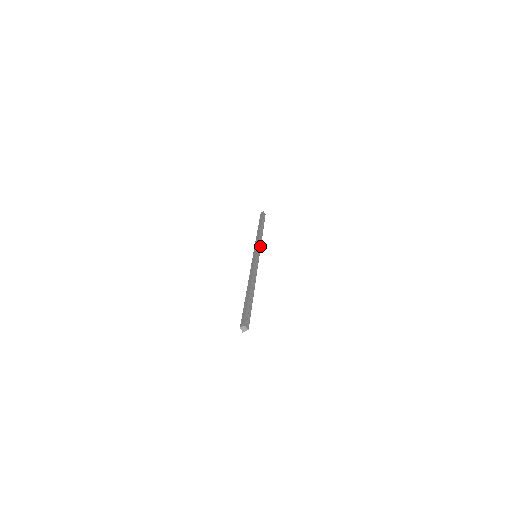
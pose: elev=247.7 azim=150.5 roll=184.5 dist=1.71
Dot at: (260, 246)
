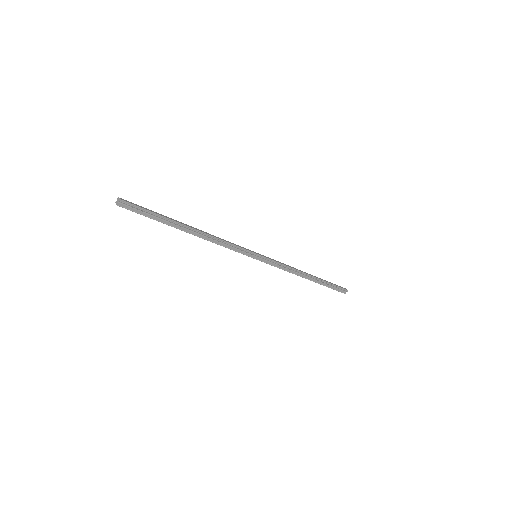
Dot at: (276, 266)
